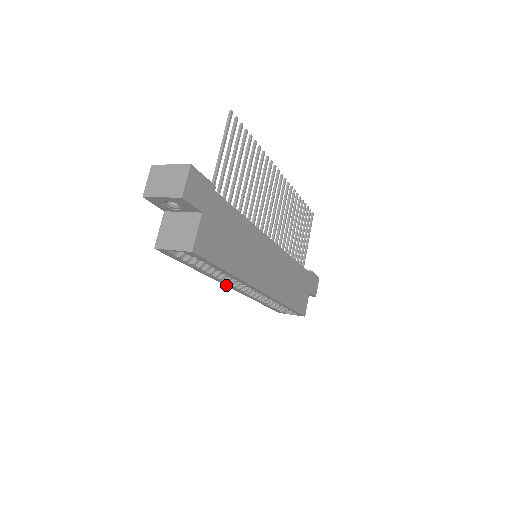
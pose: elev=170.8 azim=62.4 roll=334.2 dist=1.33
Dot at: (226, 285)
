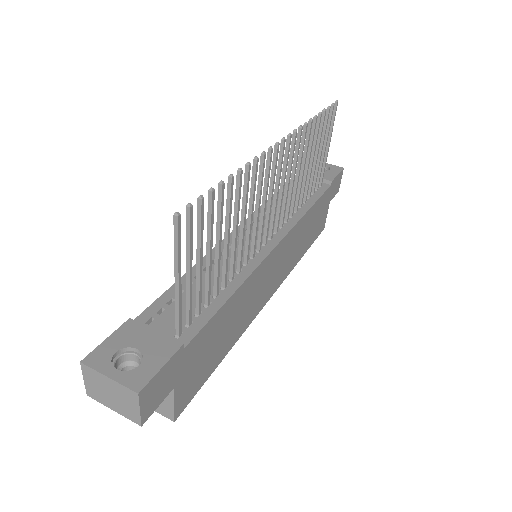
Dot at: occluded
